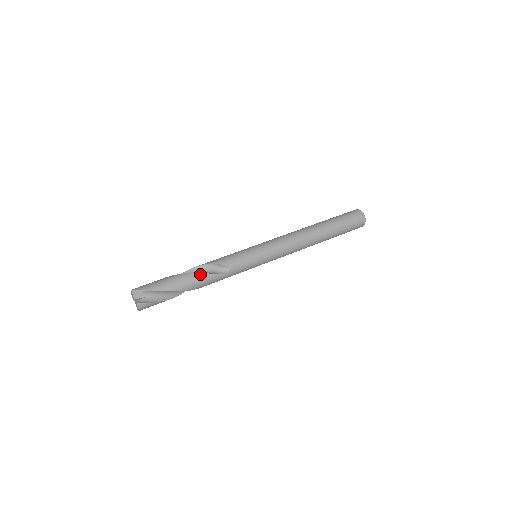
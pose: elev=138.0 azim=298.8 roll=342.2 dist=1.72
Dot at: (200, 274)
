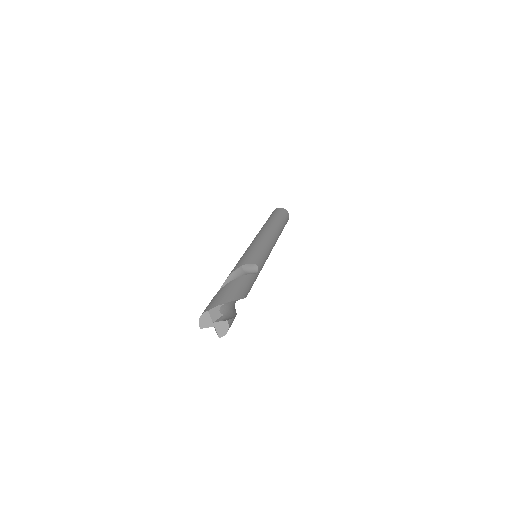
Dot at: (246, 276)
